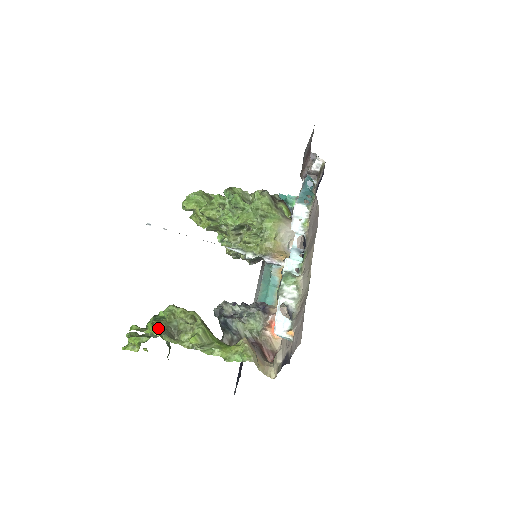
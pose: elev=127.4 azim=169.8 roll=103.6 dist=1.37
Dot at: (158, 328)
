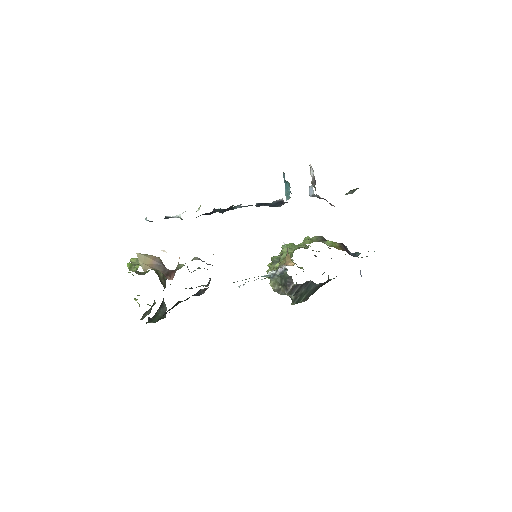
Dot at: (136, 270)
